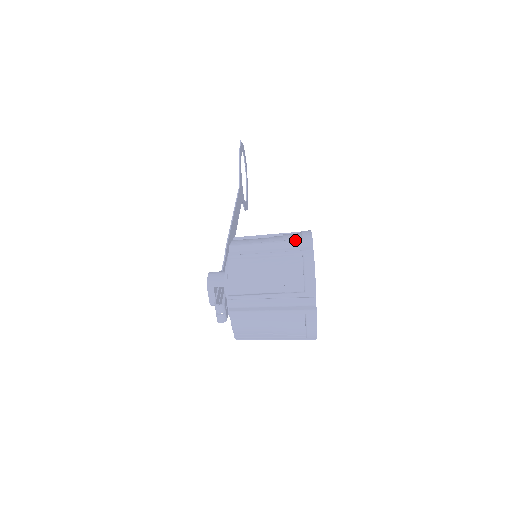
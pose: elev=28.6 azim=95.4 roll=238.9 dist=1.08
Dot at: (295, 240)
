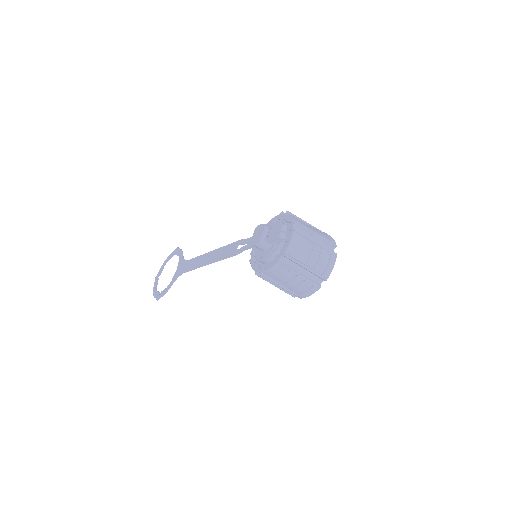
Dot at: occluded
